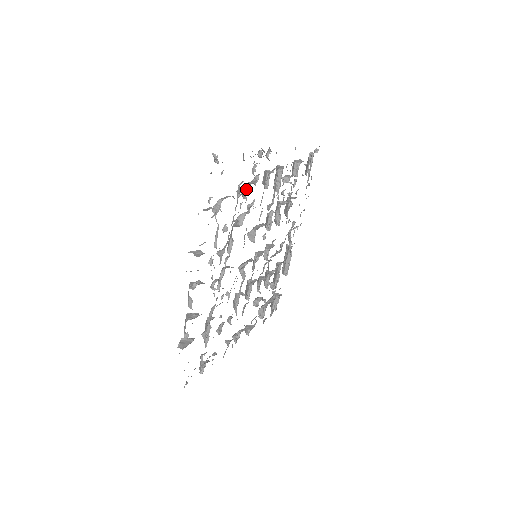
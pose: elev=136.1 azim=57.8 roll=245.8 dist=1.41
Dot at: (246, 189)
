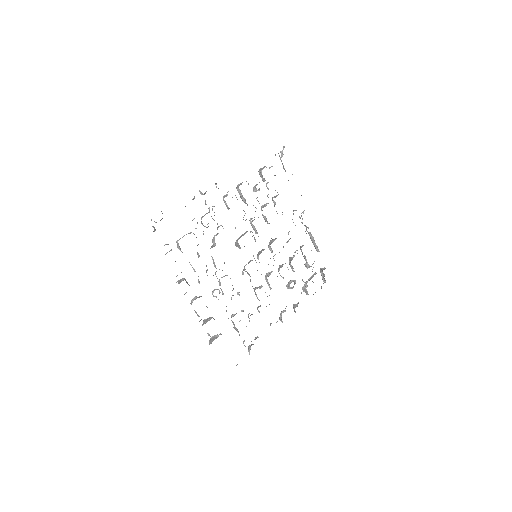
Dot at: (201, 222)
